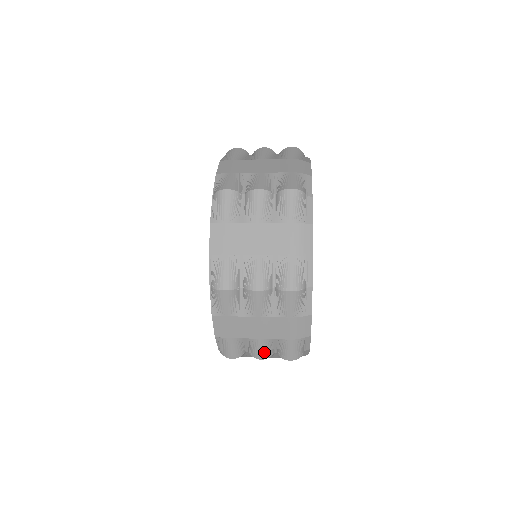
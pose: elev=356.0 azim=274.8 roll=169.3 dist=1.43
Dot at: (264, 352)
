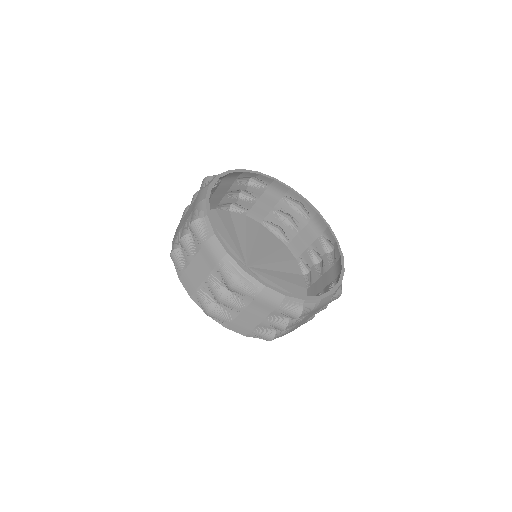
Dot at: (279, 324)
